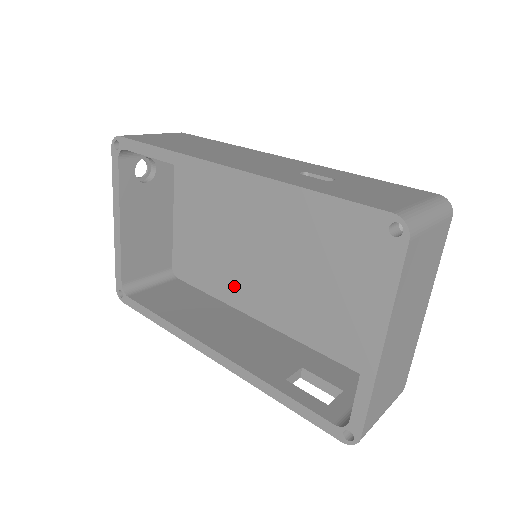
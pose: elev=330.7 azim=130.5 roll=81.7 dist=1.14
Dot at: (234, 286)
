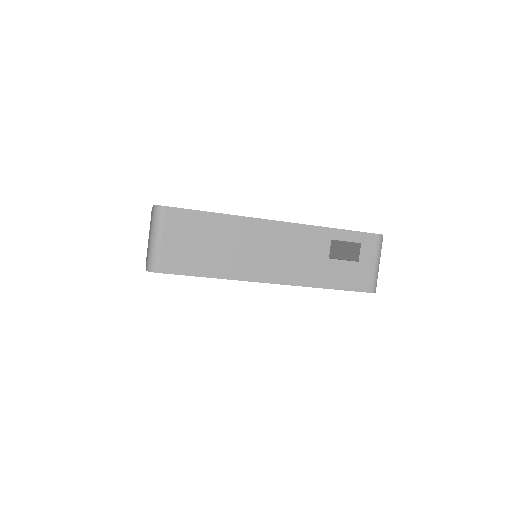
Dot at: occluded
